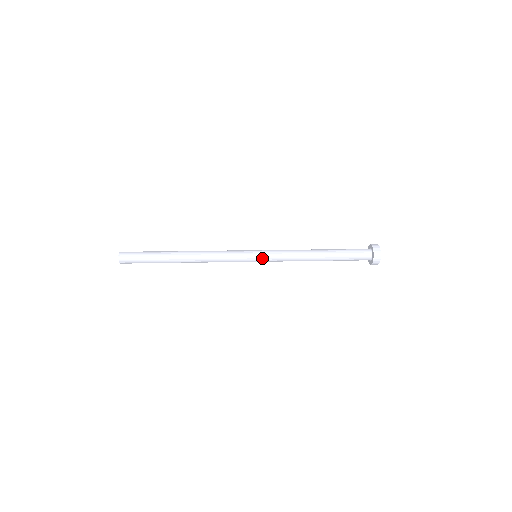
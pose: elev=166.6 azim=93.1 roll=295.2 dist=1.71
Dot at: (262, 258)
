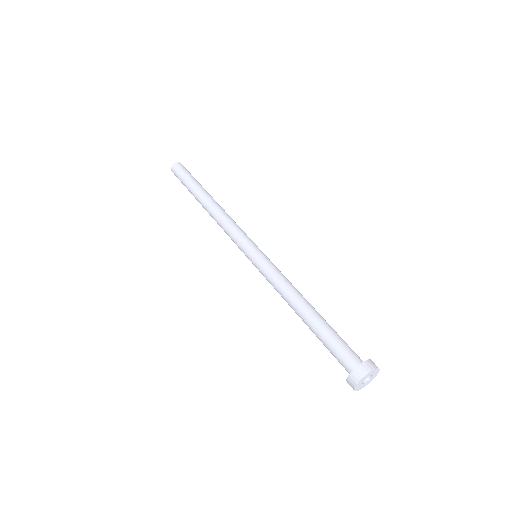
Dot at: occluded
